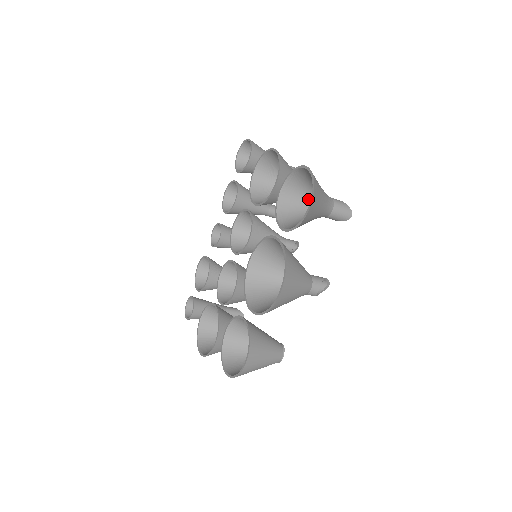
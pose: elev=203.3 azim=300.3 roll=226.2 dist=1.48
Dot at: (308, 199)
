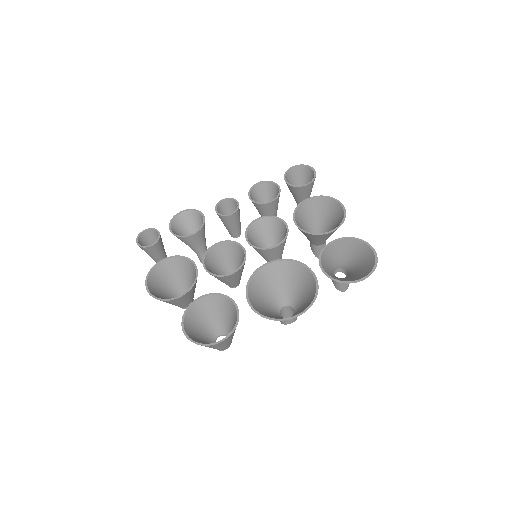
Dot at: (338, 259)
